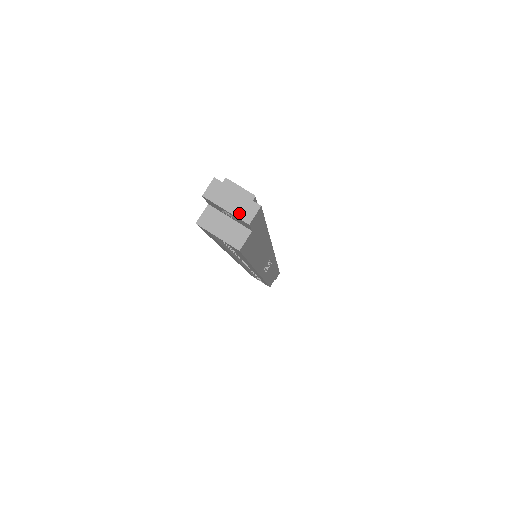
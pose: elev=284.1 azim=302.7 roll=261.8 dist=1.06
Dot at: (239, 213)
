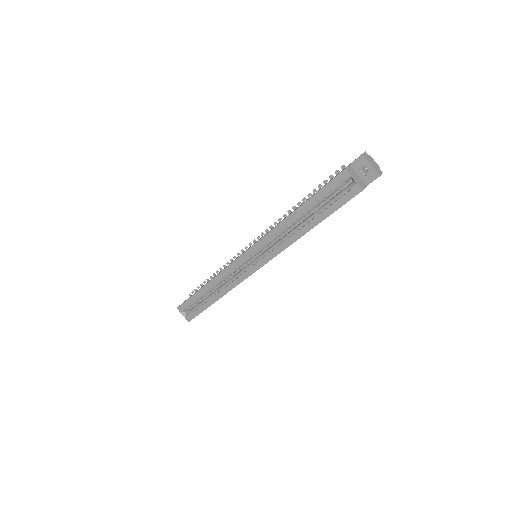
Dot at: (376, 170)
